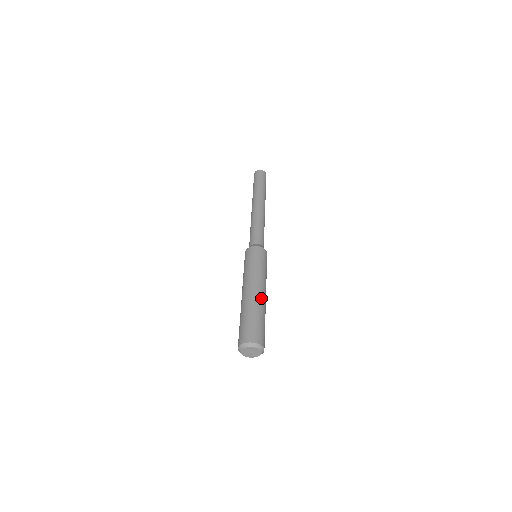
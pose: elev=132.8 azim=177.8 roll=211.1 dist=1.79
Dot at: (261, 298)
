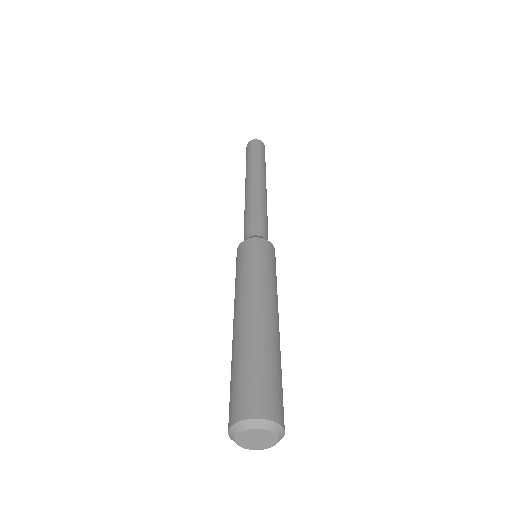
Dot at: (277, 330)
